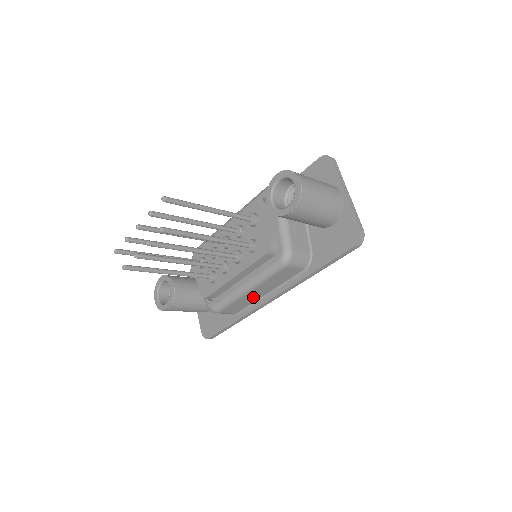
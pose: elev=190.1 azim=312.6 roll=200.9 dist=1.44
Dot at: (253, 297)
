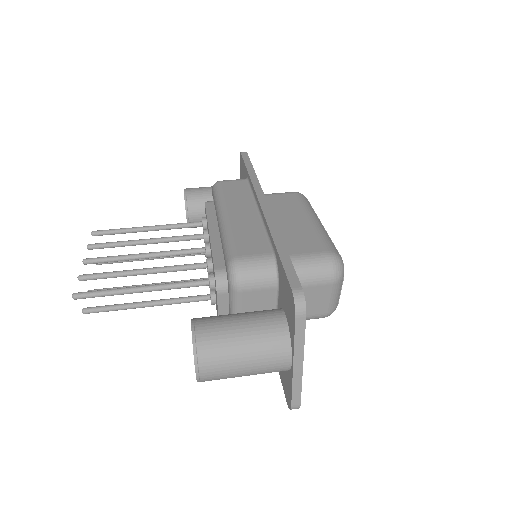
Dot at: occluded
